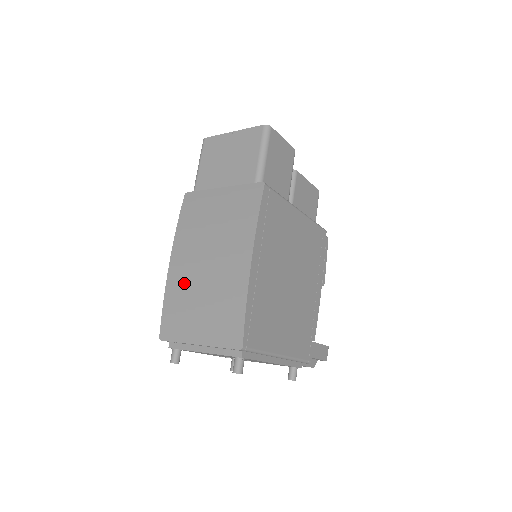
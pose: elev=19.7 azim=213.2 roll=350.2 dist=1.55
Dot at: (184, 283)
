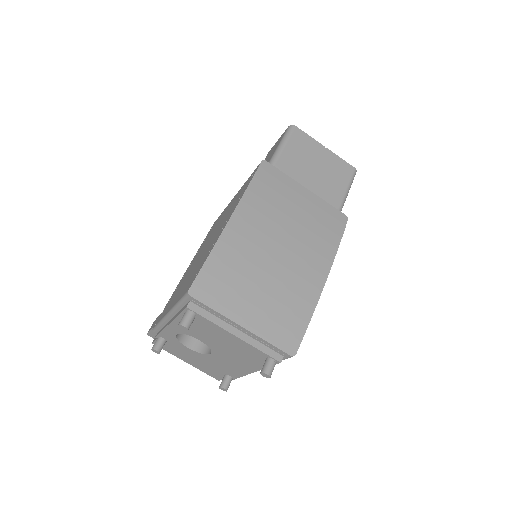
Dot at: (245, 252)
